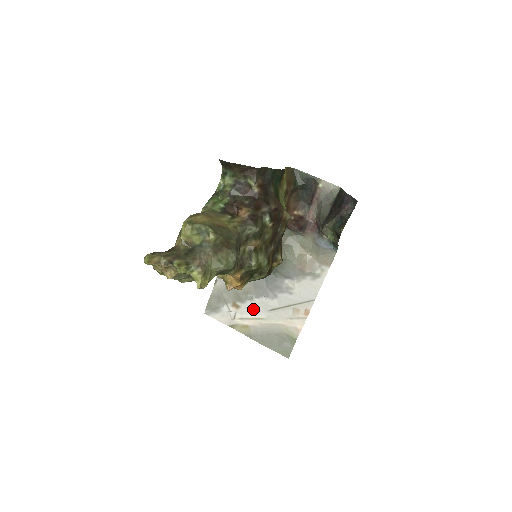
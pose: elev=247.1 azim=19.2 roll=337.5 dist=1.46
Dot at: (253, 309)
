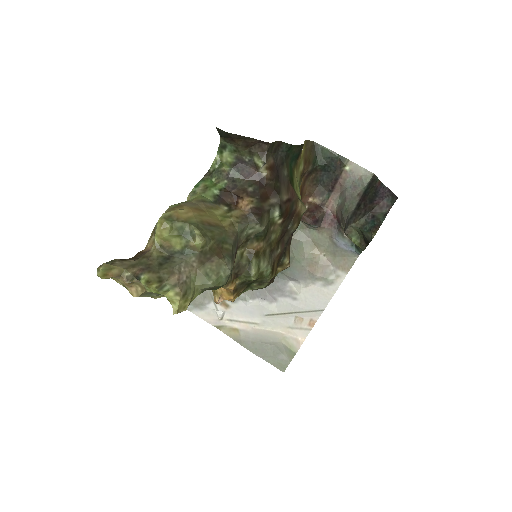
Dot at: (246, 311)
